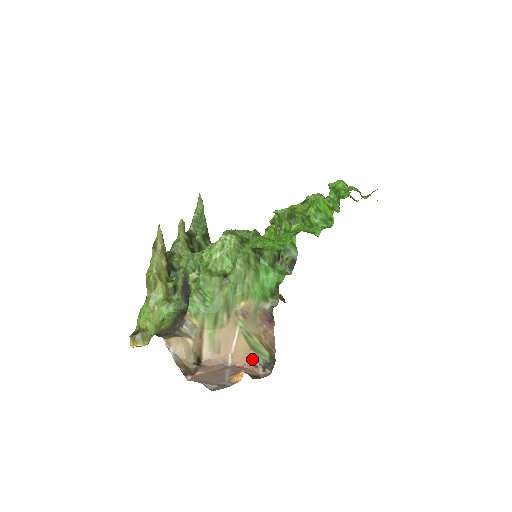
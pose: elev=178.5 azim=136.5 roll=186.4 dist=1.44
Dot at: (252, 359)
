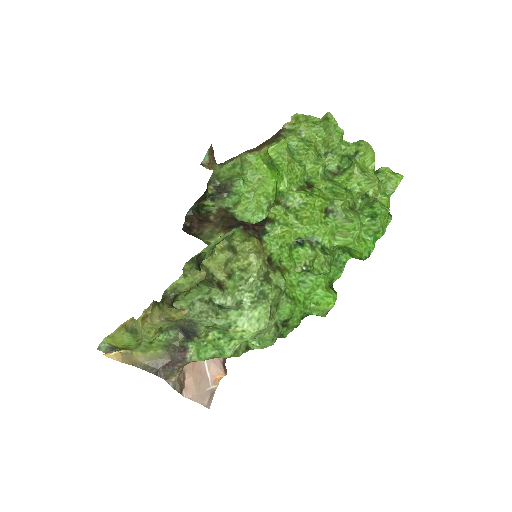
Dot at: occluded
